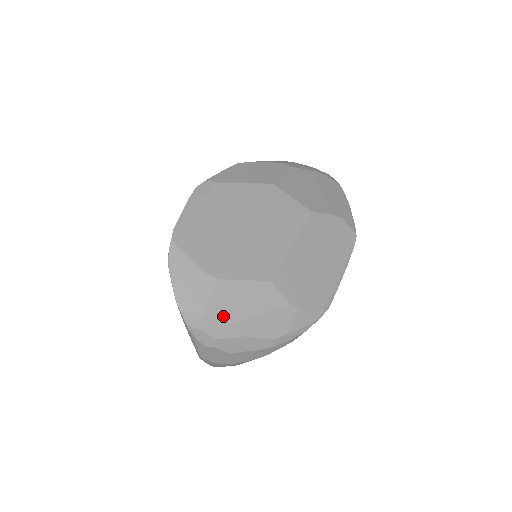
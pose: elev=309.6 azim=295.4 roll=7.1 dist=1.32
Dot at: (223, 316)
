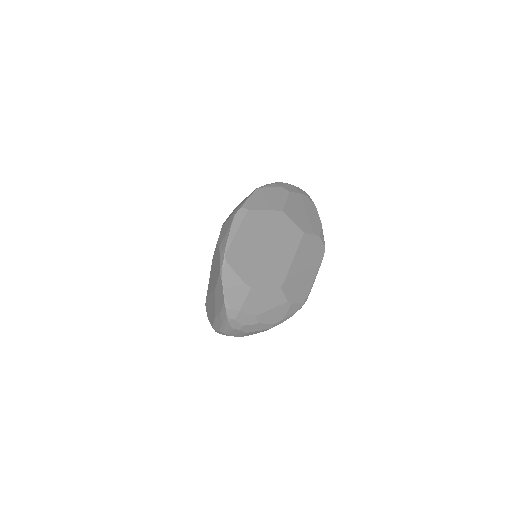
Dot at: (251, 311)
